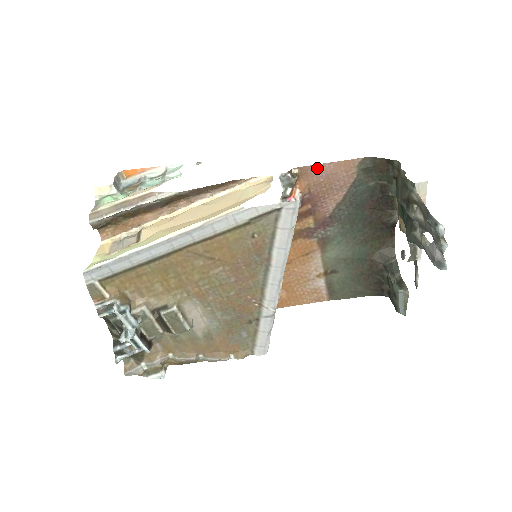
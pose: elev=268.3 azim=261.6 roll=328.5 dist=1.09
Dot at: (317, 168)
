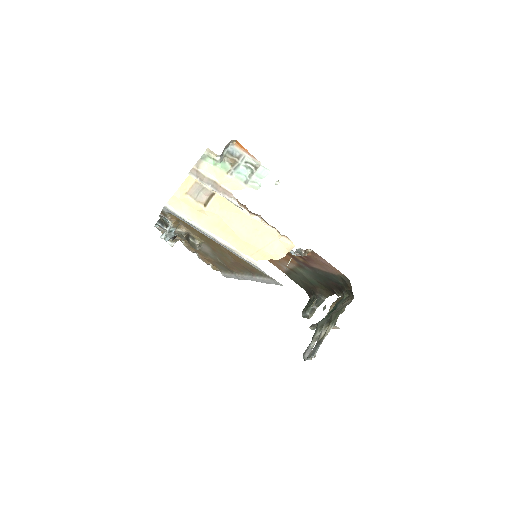
Dot at: (322, 258)
